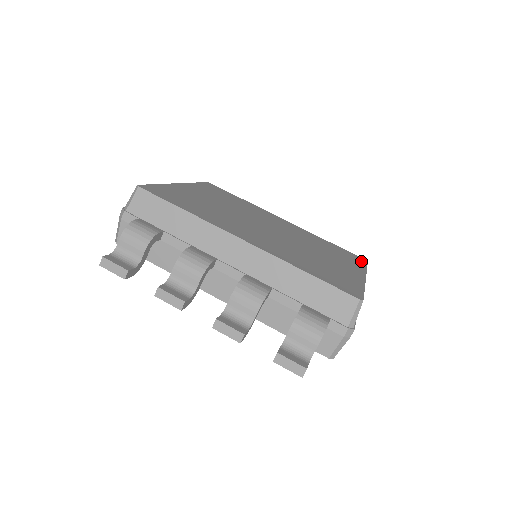
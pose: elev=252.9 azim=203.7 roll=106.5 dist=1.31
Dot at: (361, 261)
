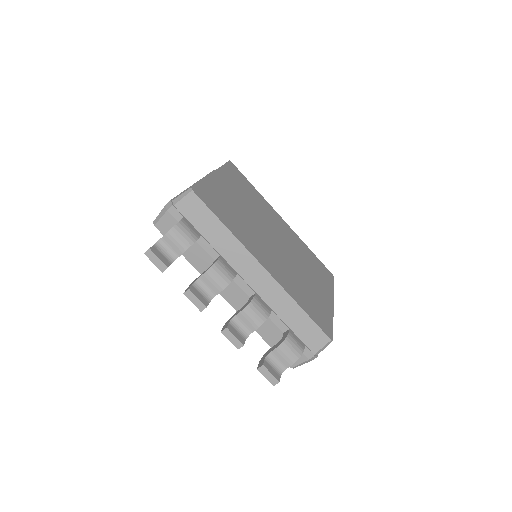
Dot at: (330, 278)
